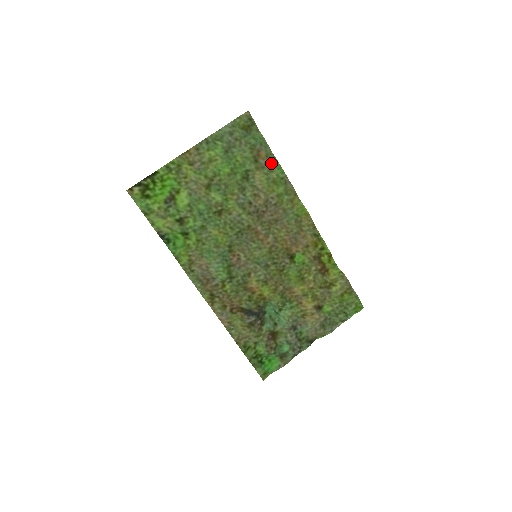
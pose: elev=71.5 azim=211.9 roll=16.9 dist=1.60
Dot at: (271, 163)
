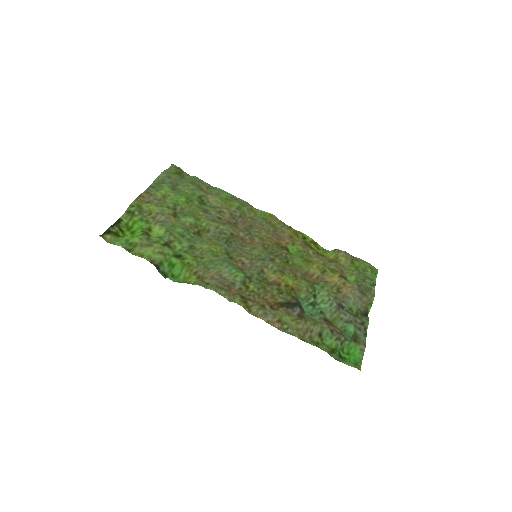
Dot at: (215, 190)
